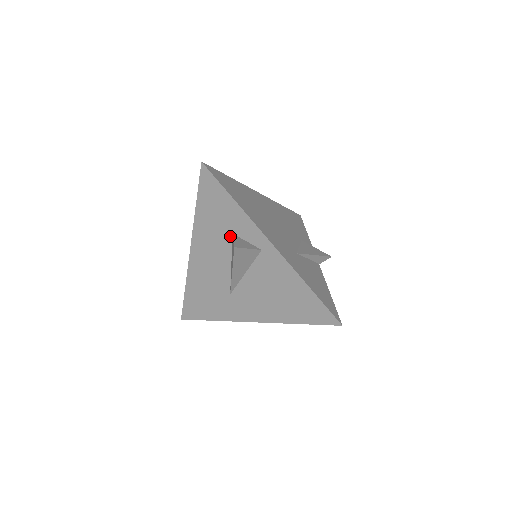
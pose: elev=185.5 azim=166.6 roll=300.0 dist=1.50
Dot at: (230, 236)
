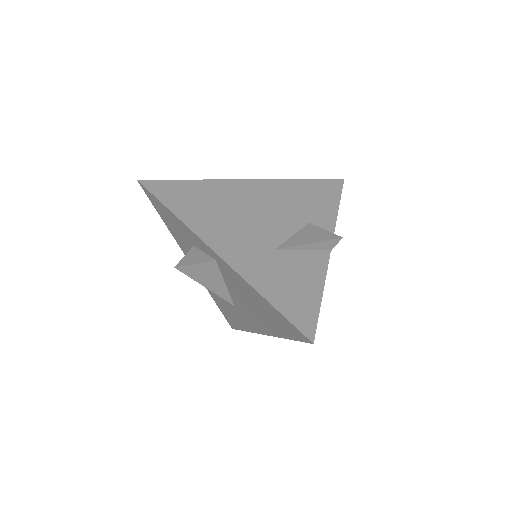
Dot at: occluded
